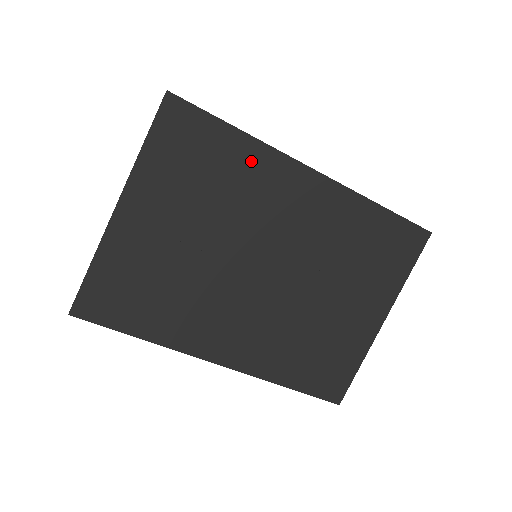
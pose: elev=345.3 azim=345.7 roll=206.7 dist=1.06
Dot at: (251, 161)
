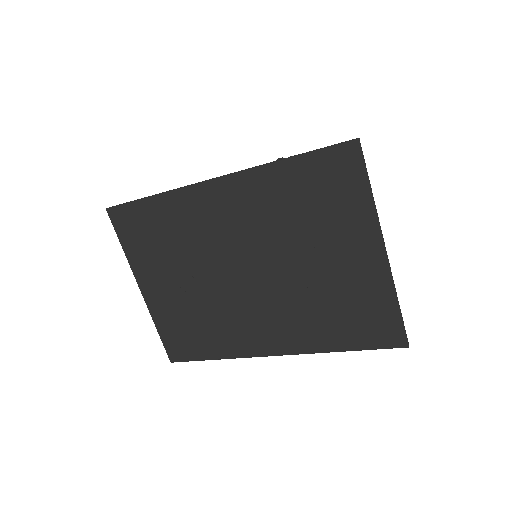
Dot at: (174, 209)
